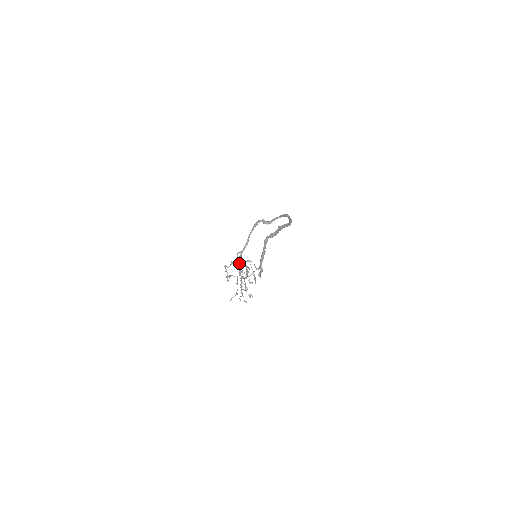
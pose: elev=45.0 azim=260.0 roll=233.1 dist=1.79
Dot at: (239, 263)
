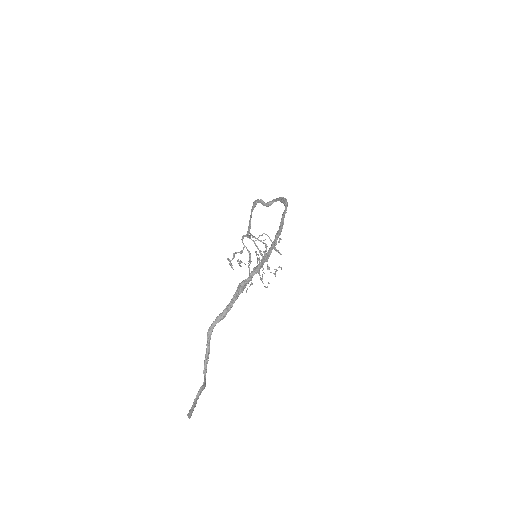
Dot at: occluded
